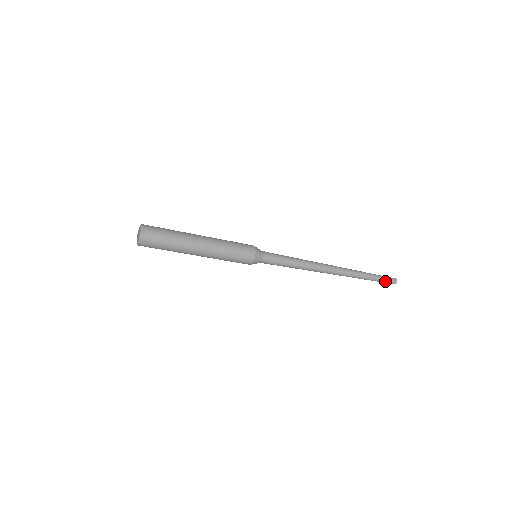
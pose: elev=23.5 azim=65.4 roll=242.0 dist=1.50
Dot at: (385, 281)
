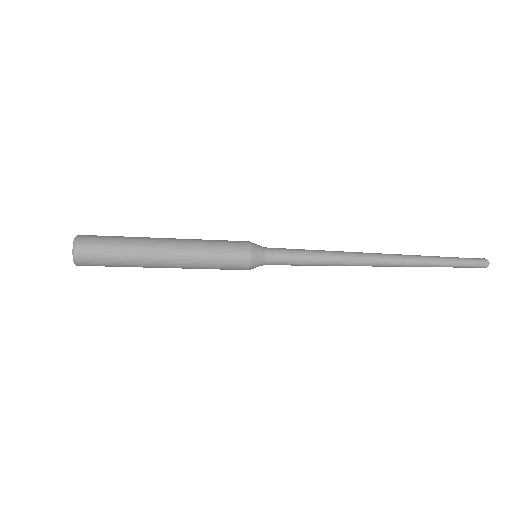
Dot at: (466, 267)
